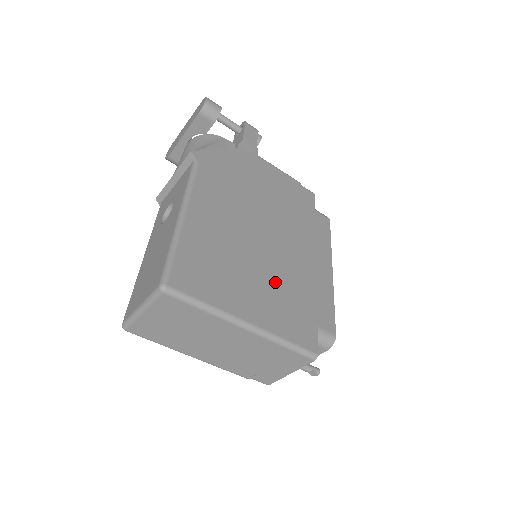
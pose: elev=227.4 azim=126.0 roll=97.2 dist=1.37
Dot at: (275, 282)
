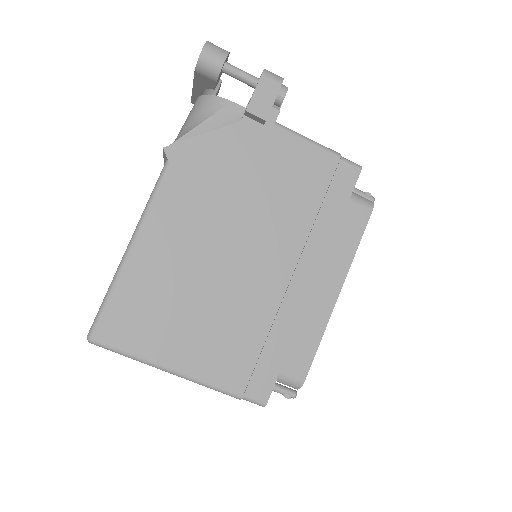
Dot at: (235, 321)
